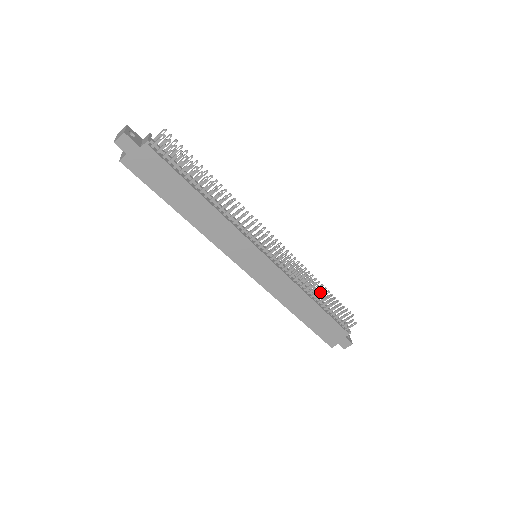
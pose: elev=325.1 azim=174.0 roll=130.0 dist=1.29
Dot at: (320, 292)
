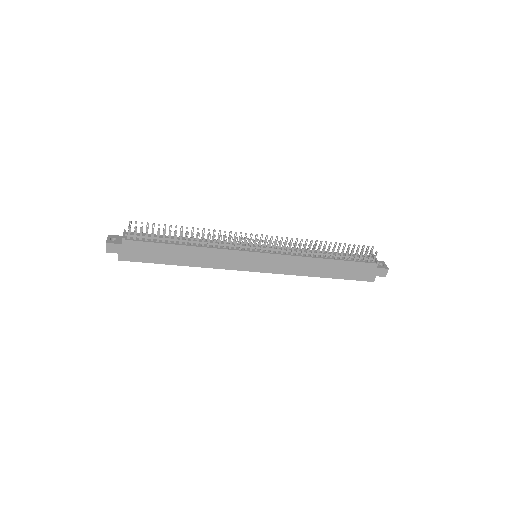
Dot at: occluded
